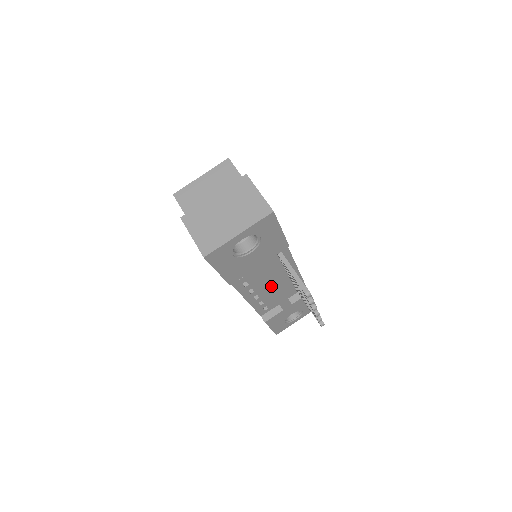
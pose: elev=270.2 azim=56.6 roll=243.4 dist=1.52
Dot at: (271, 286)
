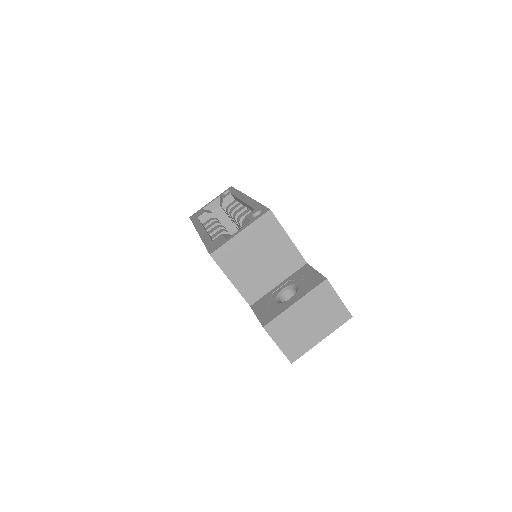
Dot at: occluded
